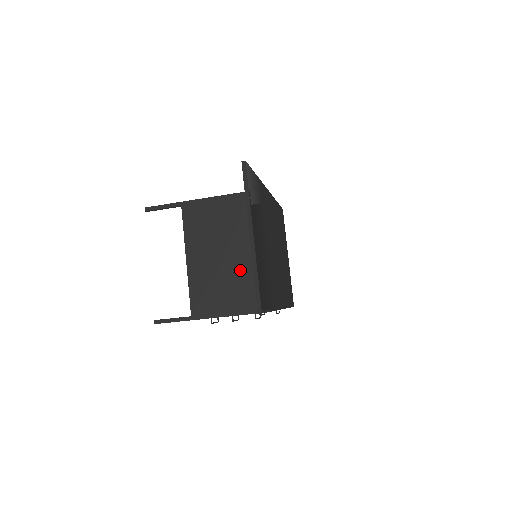
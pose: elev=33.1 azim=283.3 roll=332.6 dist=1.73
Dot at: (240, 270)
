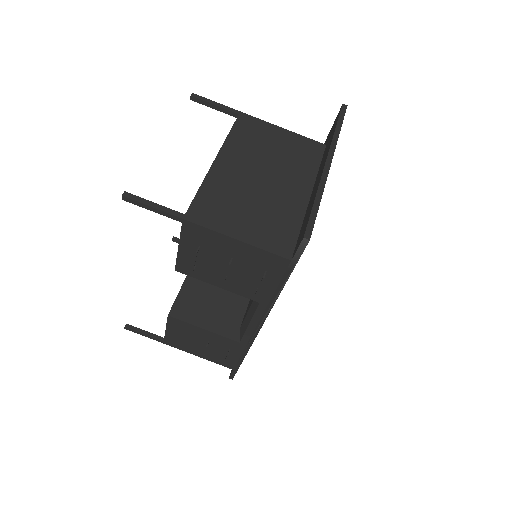
Dot at: (282, 203)
